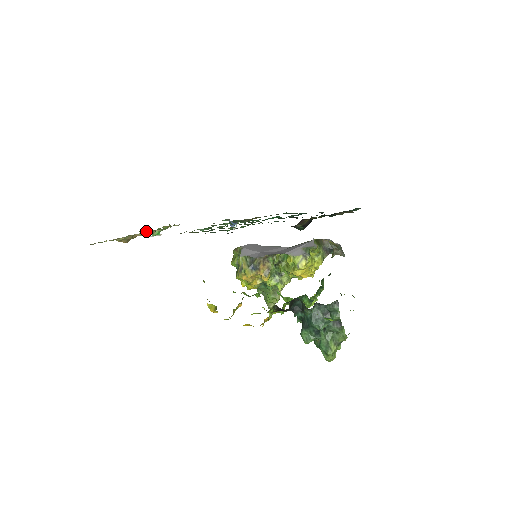
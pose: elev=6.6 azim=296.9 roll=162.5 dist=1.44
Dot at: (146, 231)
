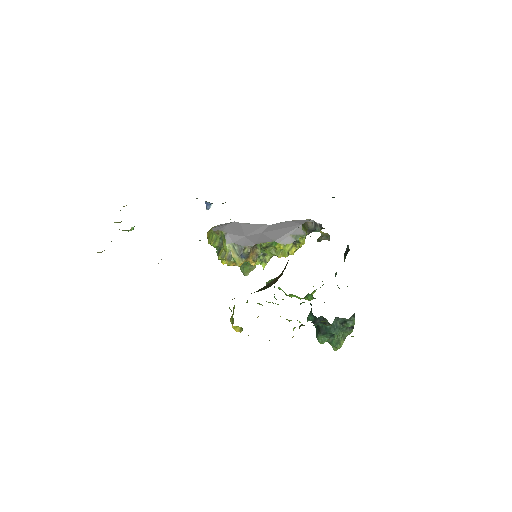
Dot at: occluded
